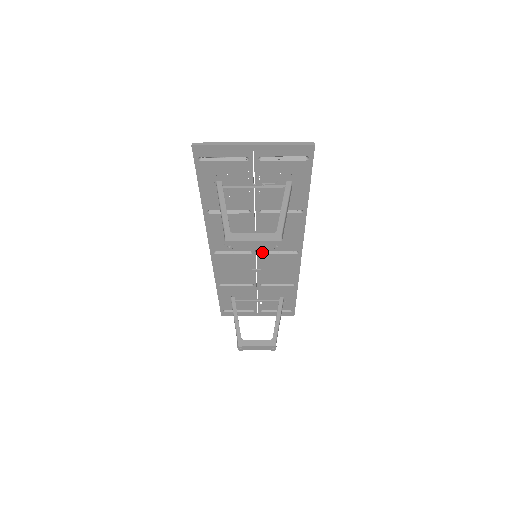
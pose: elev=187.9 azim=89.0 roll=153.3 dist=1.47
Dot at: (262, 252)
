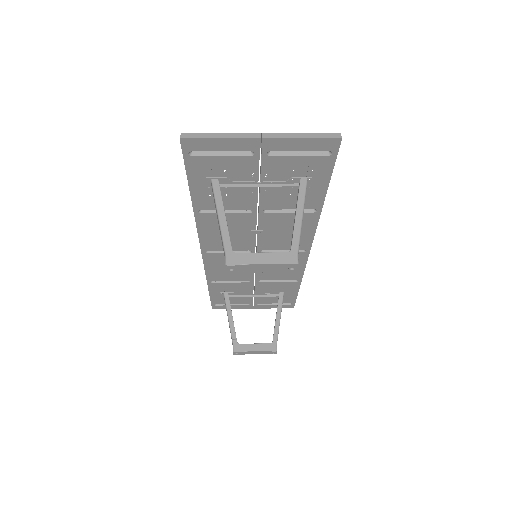
Dot at: (263, 251)
